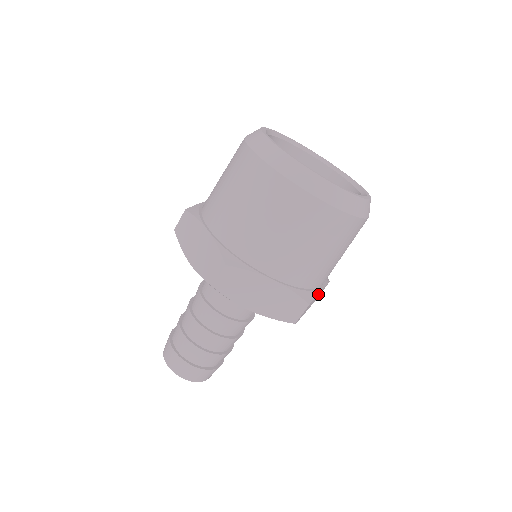
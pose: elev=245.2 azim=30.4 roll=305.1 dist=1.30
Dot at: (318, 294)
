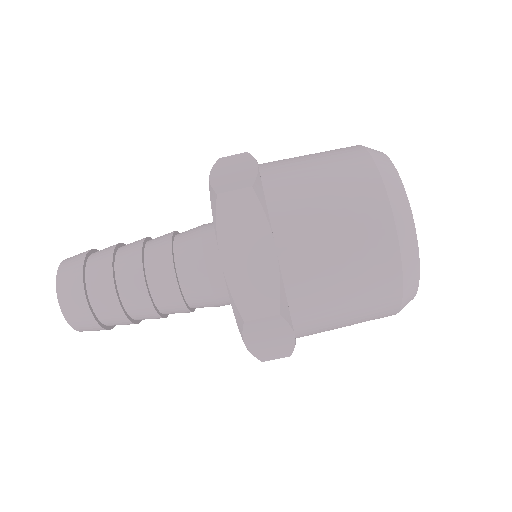
Dot at: occluded
